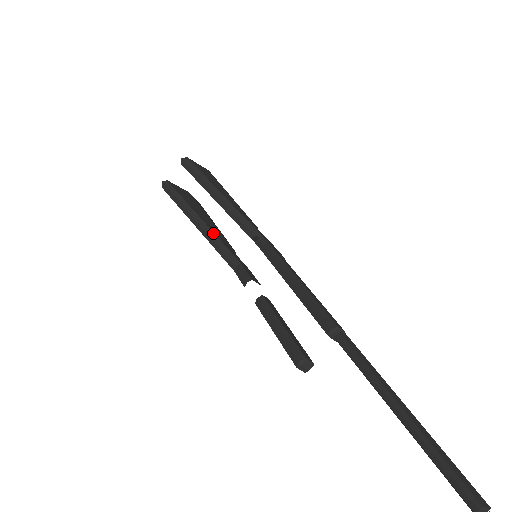
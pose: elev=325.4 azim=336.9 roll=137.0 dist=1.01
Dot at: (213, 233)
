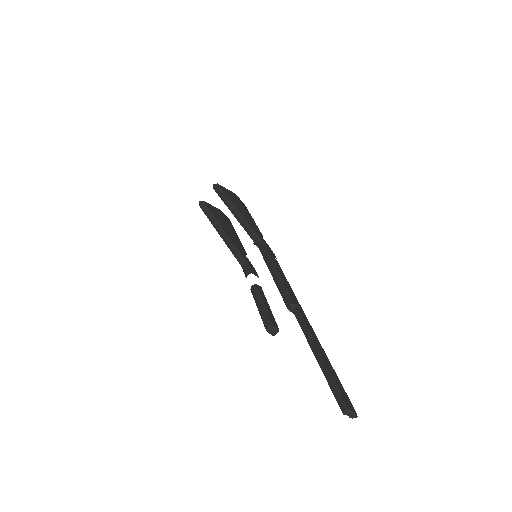
Dot at: (230, 239)
